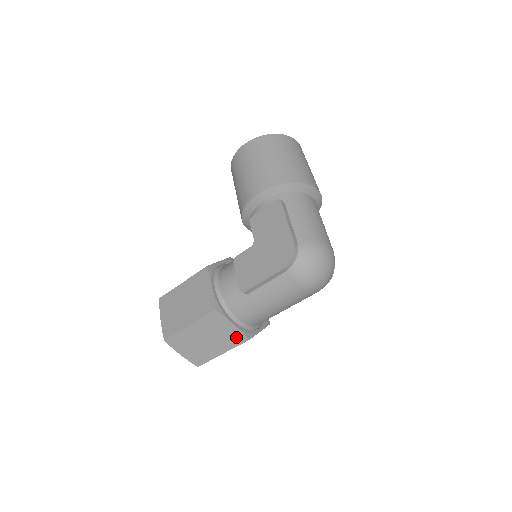
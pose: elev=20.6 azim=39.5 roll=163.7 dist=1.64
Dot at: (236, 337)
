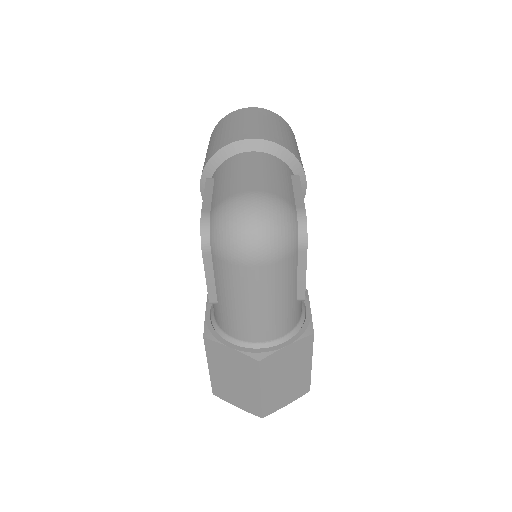
Dot at: (247, 363)
